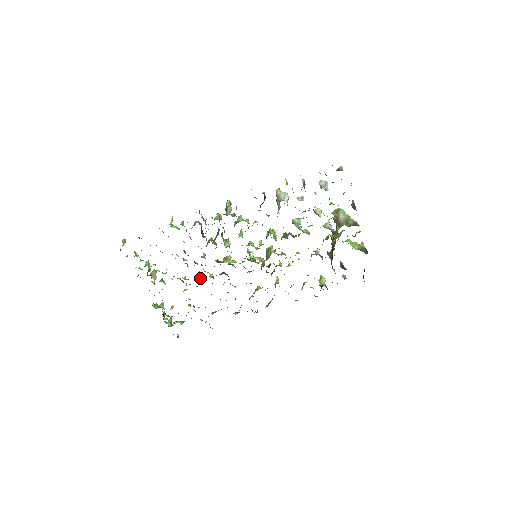
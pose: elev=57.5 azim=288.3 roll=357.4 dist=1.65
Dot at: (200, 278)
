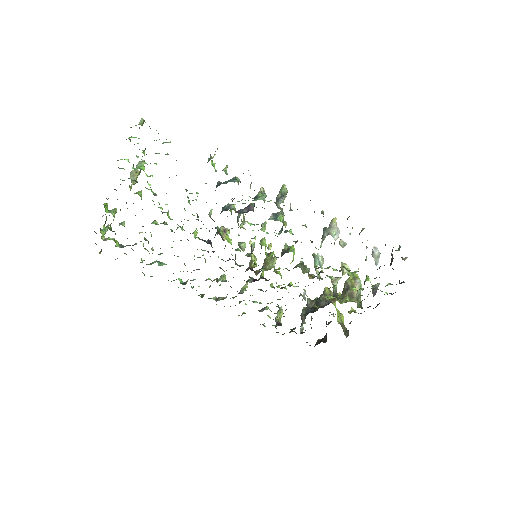
Dot at: occluded
